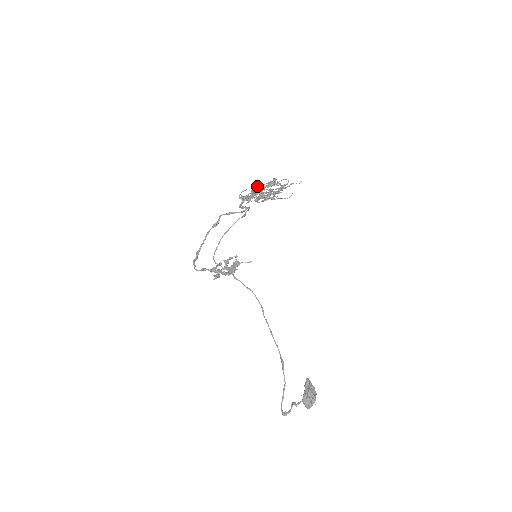
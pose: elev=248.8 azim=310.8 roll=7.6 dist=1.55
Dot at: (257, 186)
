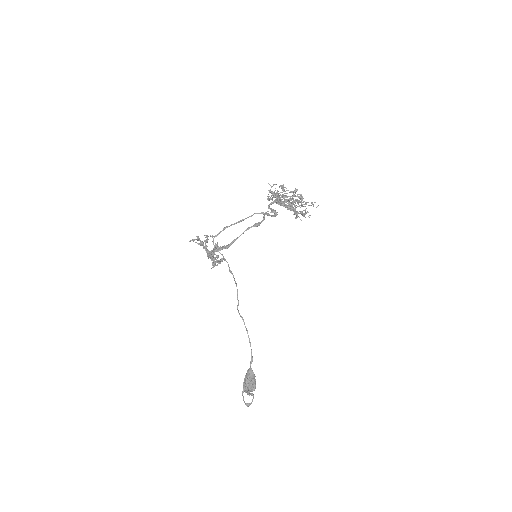
Dot at: (293, 196)
